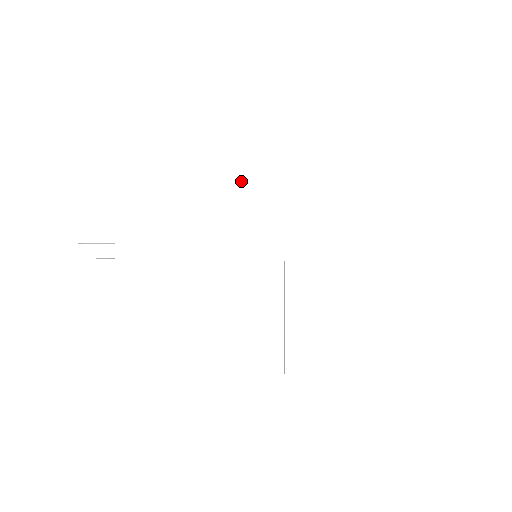
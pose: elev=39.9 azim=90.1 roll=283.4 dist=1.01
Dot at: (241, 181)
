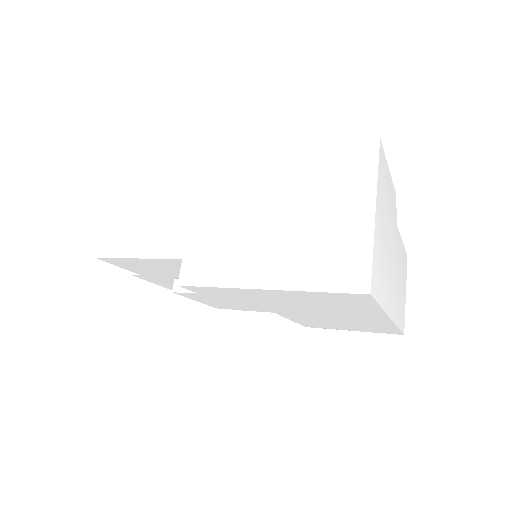
Dot at: occluded
